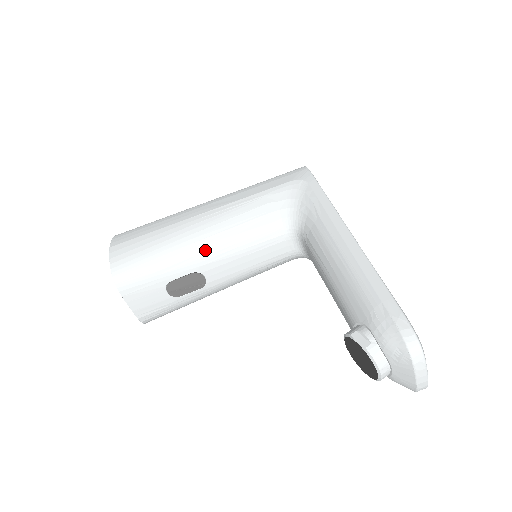
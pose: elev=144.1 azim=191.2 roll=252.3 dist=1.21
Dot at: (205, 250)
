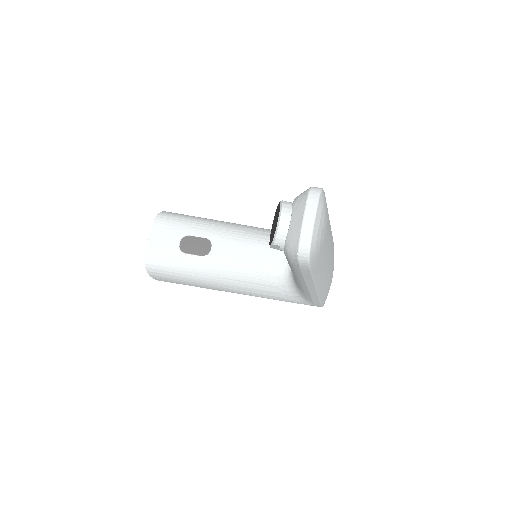
Dot at: (226, 230)
